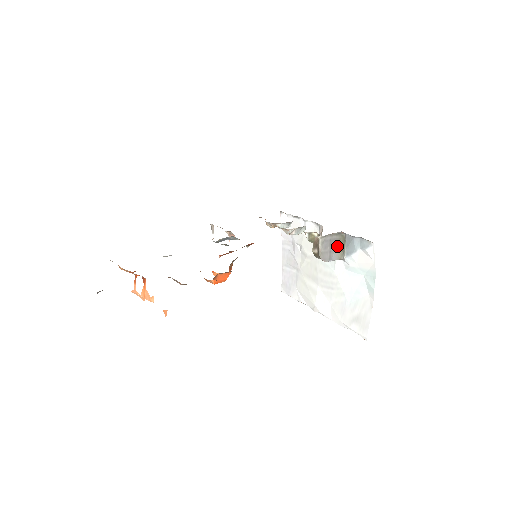
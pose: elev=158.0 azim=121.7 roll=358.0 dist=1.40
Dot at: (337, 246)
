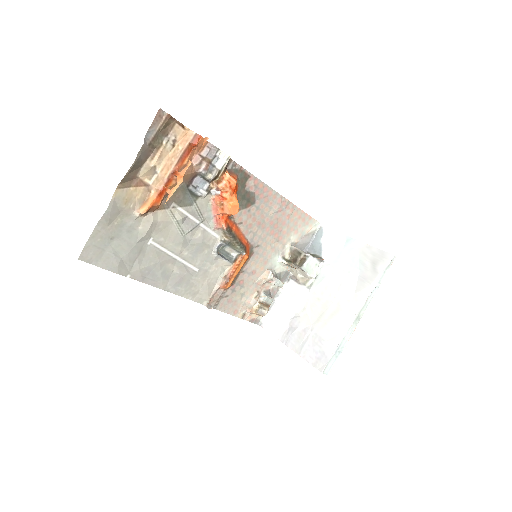
Dot at: occluded
